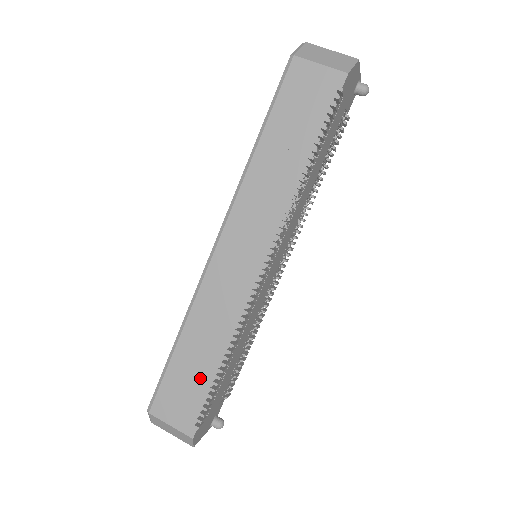
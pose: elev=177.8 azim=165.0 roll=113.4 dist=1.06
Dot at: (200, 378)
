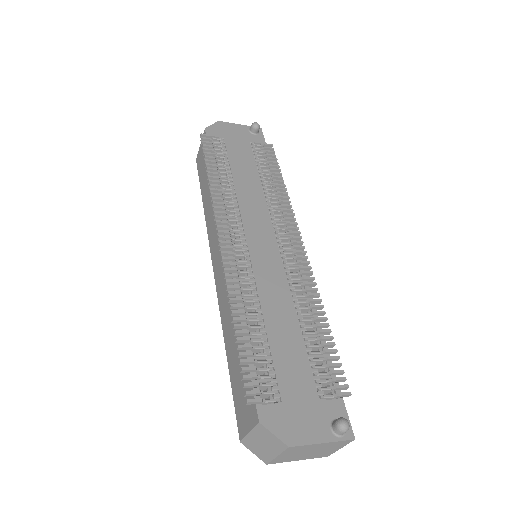
Dot at: occluded
